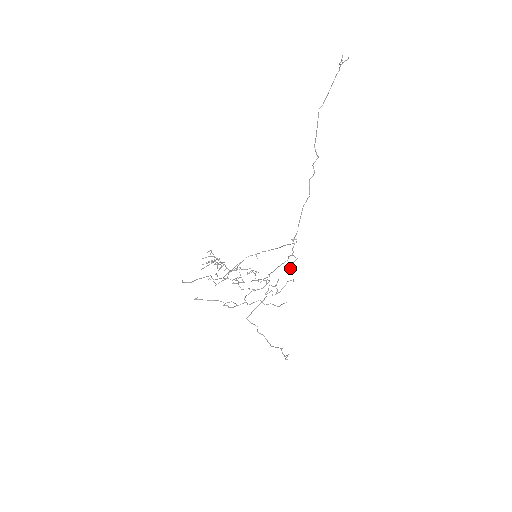
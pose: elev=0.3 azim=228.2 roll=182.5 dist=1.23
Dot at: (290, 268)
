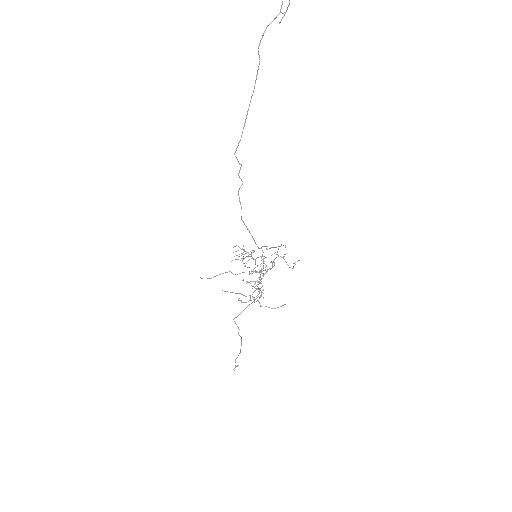
Dot at: (263, 276)
